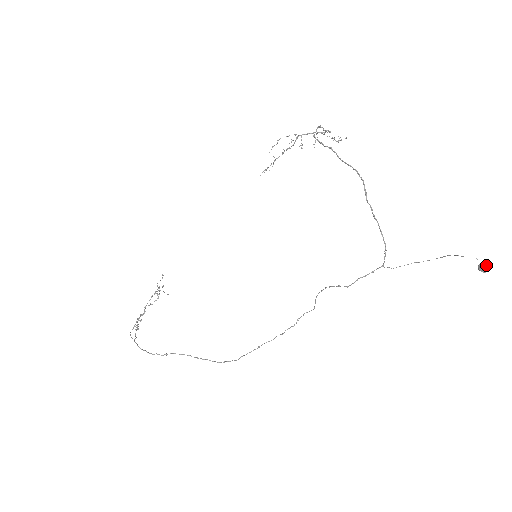
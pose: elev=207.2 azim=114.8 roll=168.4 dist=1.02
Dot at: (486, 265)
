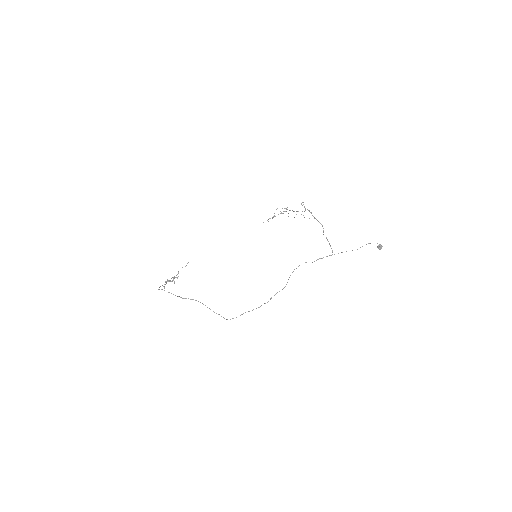
Dot at: (381, 245)
